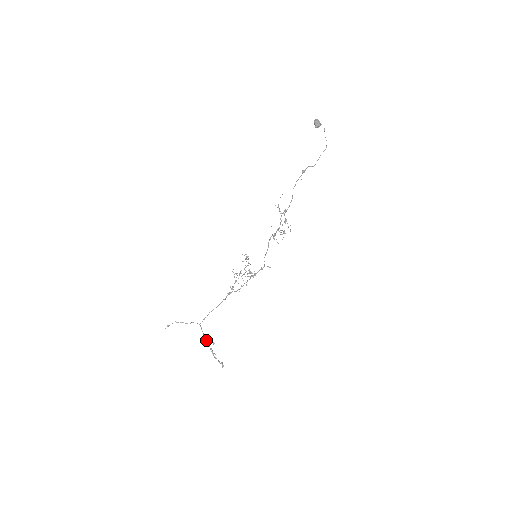
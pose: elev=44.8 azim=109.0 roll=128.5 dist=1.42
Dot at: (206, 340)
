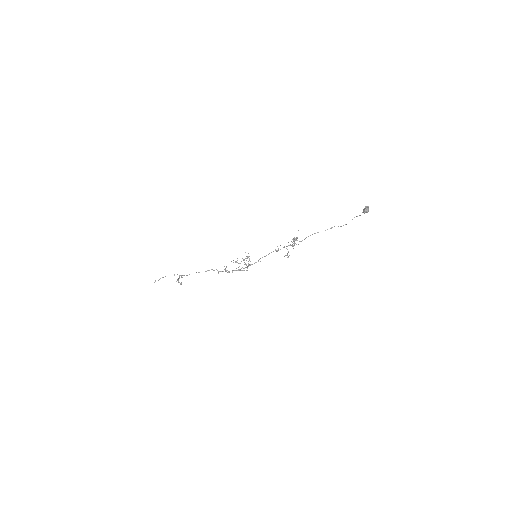
Dot at: occluded
